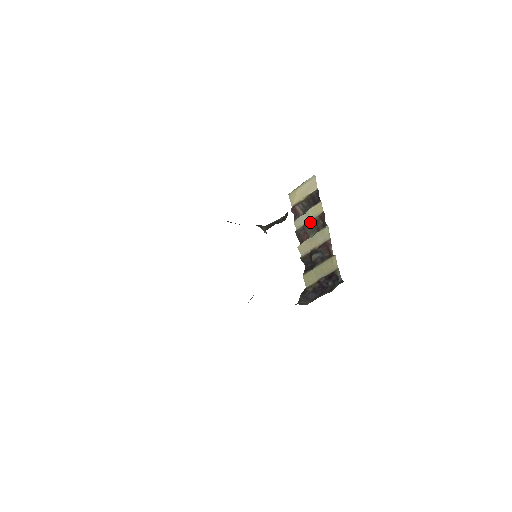
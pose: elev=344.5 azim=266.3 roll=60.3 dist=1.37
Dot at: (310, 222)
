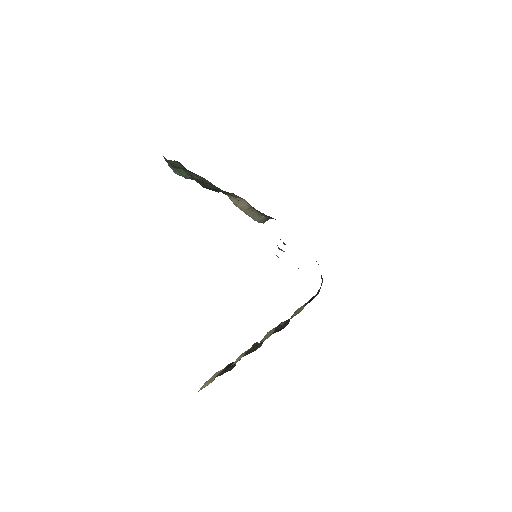
Dot at: (248, 350)
